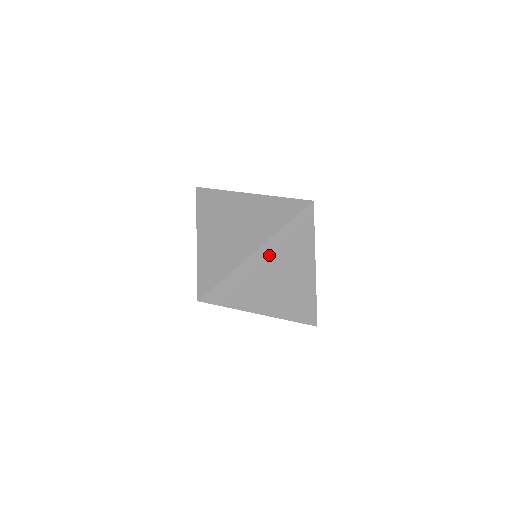
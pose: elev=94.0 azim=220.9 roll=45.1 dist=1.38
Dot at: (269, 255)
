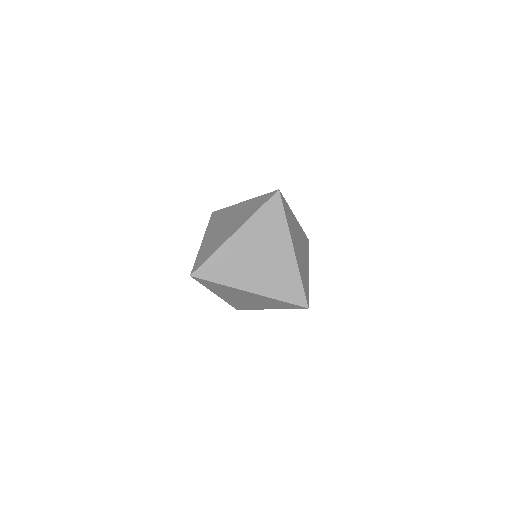
Dot at: (254, 296)
